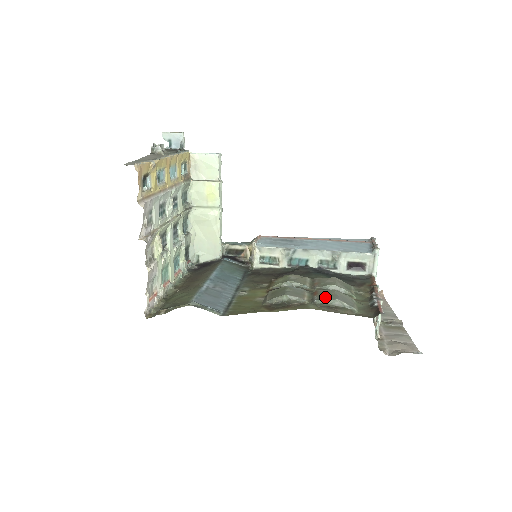
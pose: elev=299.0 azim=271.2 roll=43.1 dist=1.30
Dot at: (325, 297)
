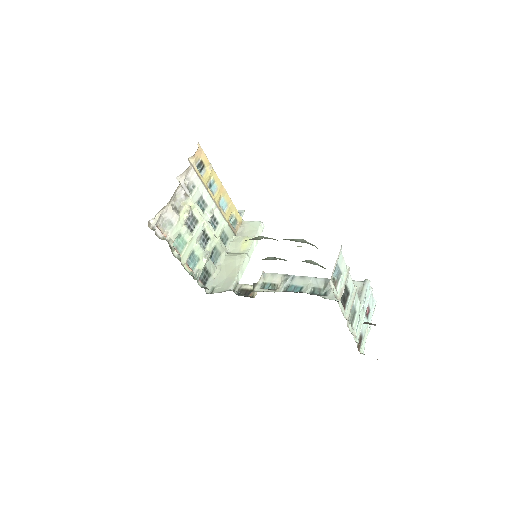
Dot at: occluded
